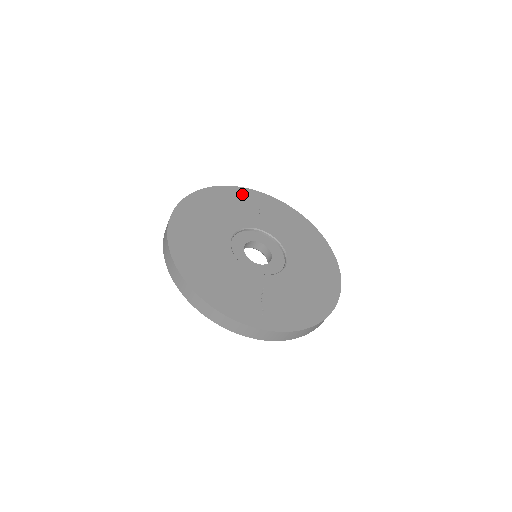
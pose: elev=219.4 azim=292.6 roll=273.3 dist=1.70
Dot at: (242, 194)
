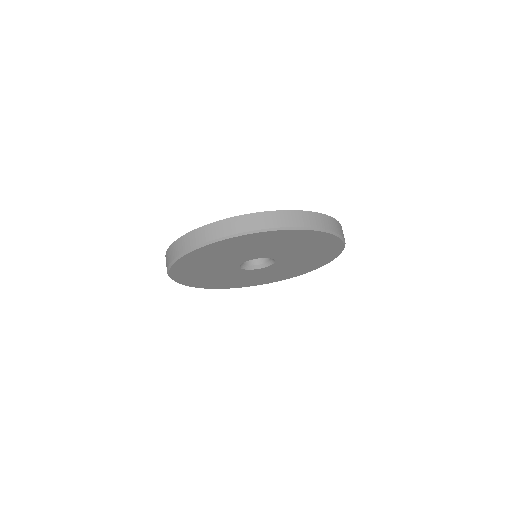
Dot at: occluded
